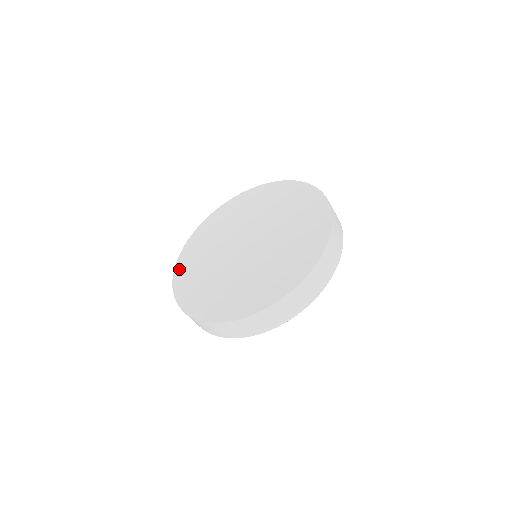
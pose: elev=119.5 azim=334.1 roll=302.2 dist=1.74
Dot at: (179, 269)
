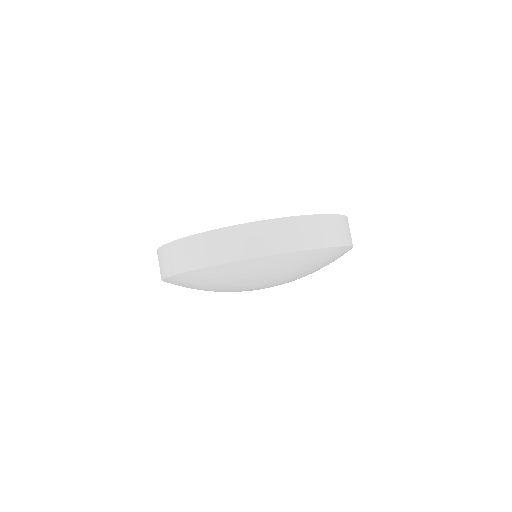
Dot at: occluded
